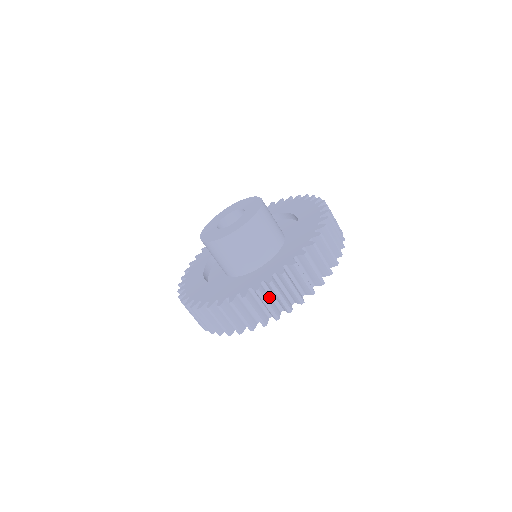
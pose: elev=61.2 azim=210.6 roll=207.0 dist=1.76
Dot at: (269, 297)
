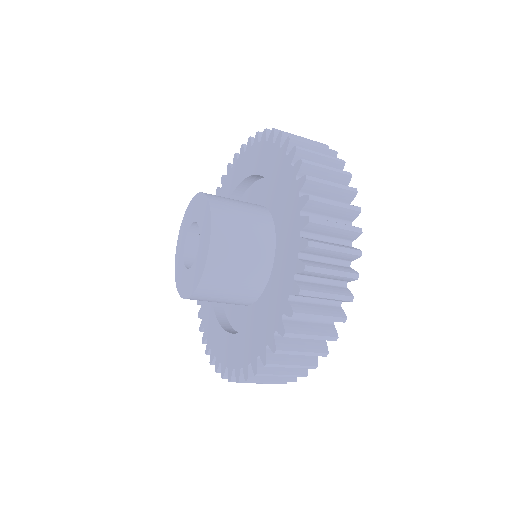
Dot at: occluded
